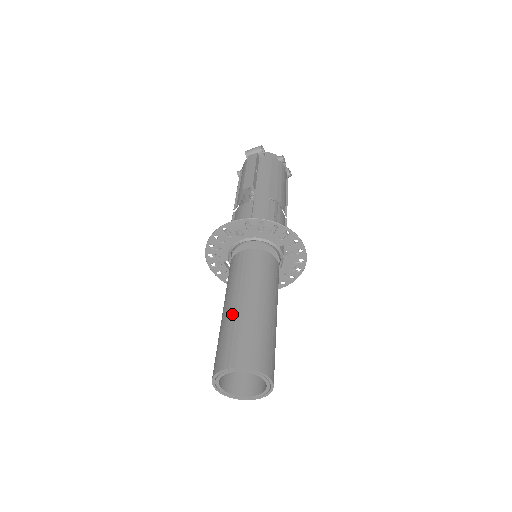
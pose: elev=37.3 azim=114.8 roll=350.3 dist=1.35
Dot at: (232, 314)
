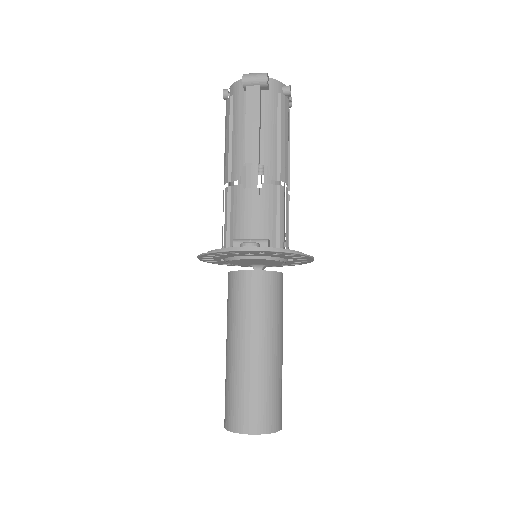
Dot at: (246, 366)
